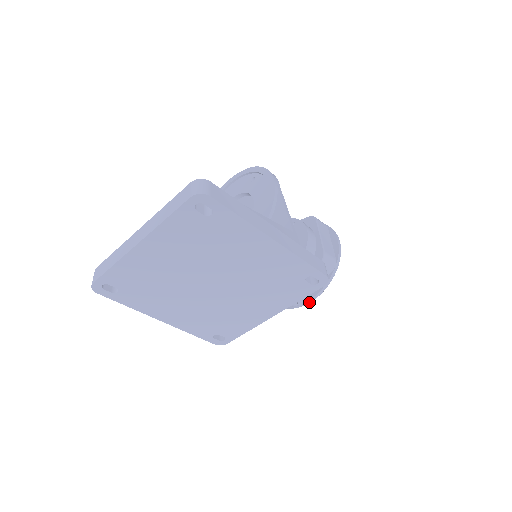
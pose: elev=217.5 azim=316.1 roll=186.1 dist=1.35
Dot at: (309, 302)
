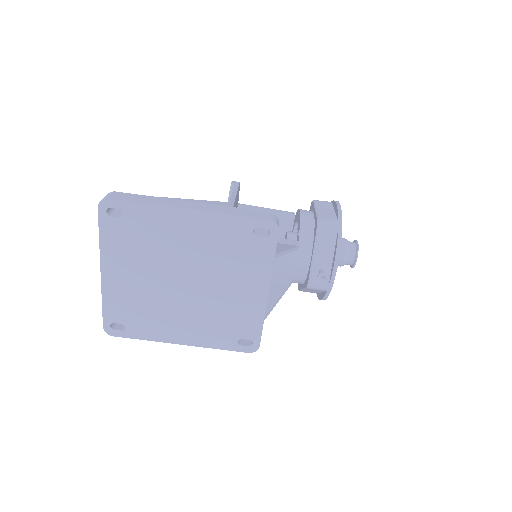
Dot at: (334, 275)
